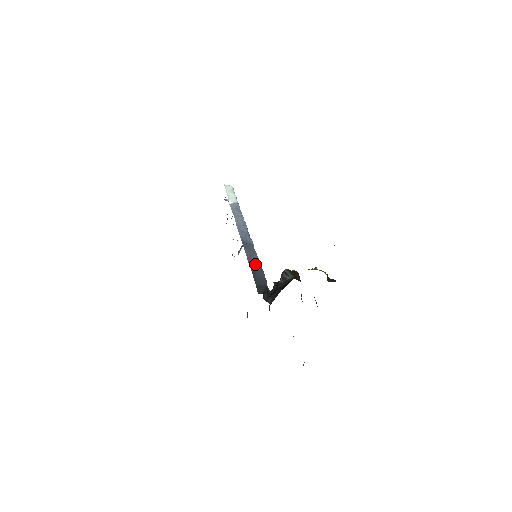
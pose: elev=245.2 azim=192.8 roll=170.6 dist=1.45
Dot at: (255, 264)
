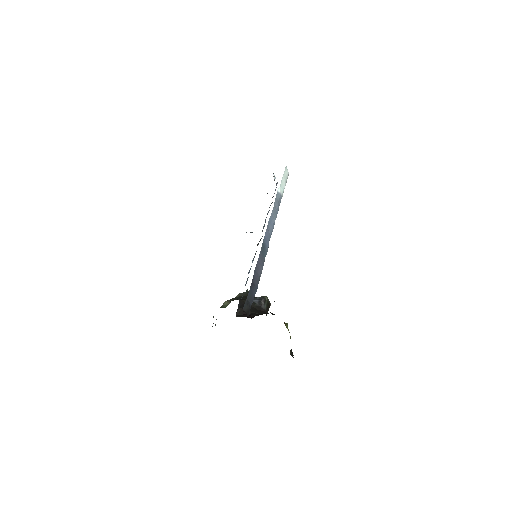
Dot at: (257, 276)
